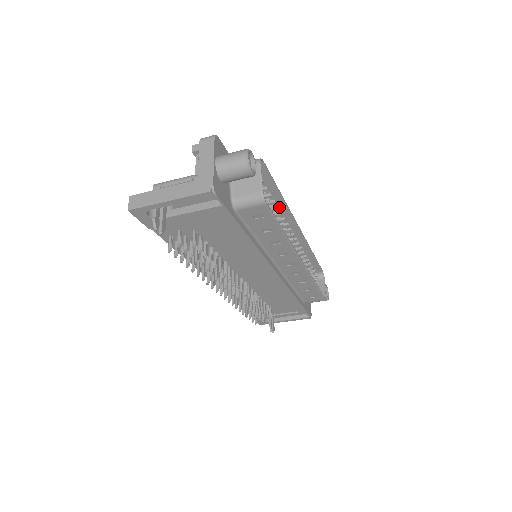
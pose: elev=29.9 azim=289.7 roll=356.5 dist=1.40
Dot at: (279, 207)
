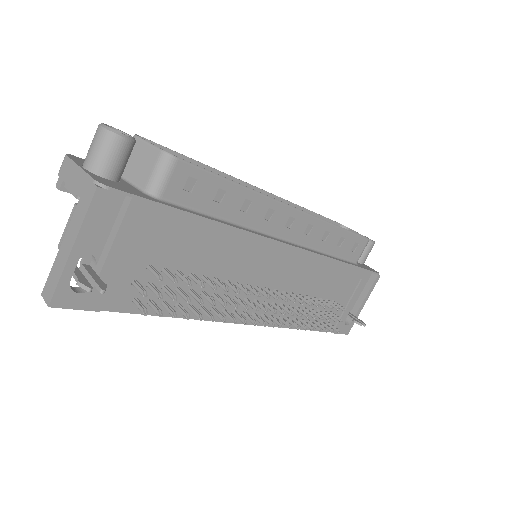
Dot at: occluded
